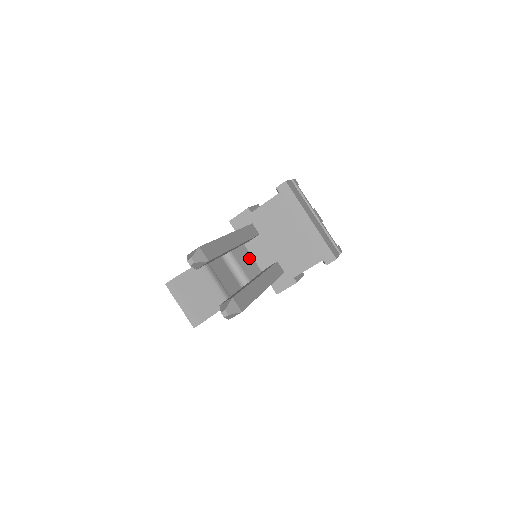
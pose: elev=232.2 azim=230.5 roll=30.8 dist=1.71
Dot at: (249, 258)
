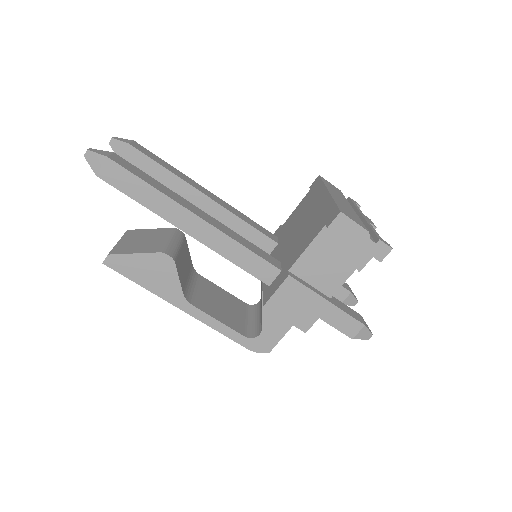
Dot at: occluded
